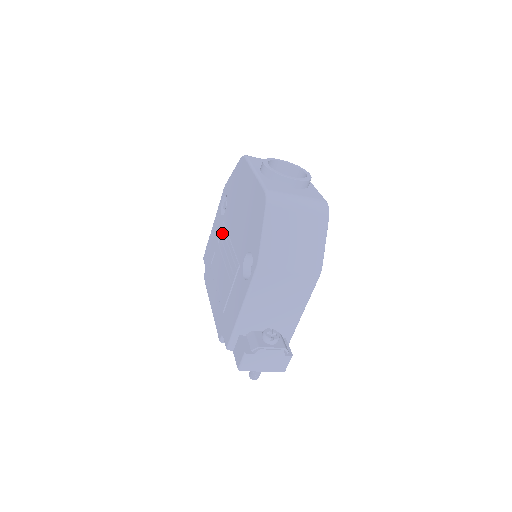
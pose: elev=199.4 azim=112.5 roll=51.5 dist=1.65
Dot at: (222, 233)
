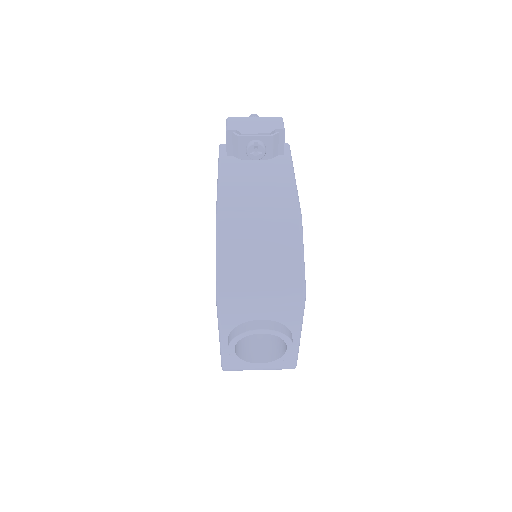
Dot at: occluded
